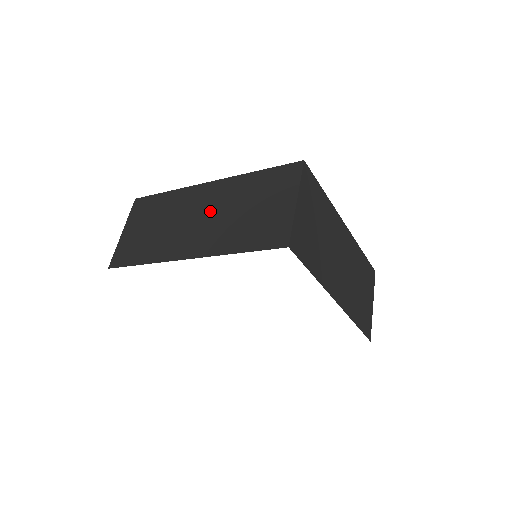
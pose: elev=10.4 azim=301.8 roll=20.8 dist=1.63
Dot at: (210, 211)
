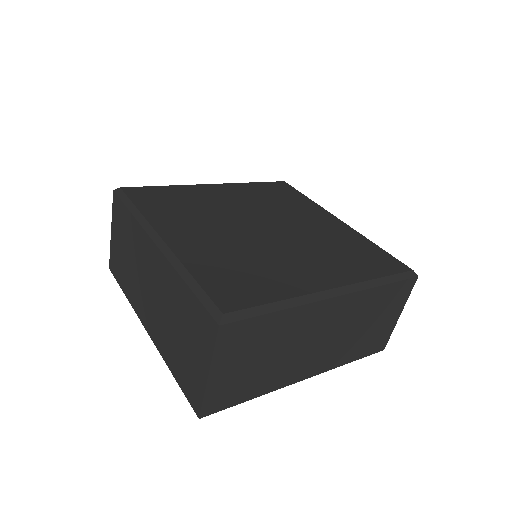
Dot at: (157, 292)
